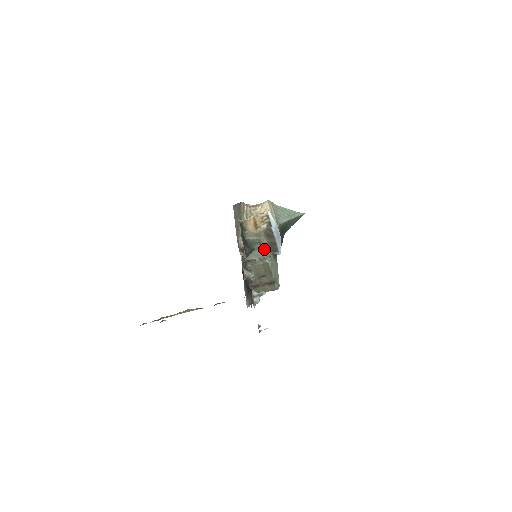
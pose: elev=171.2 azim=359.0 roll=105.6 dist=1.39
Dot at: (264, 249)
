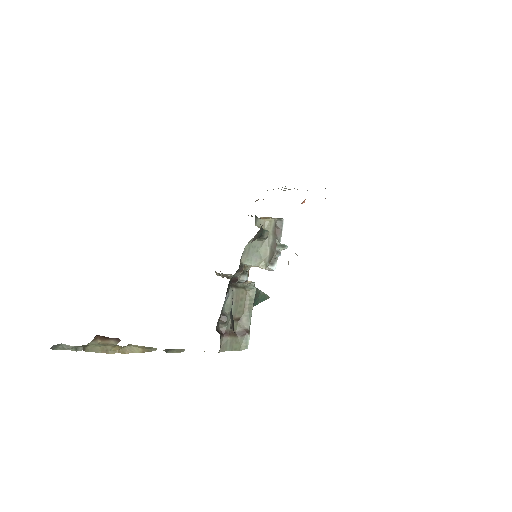
Dot at: (265, 252)
